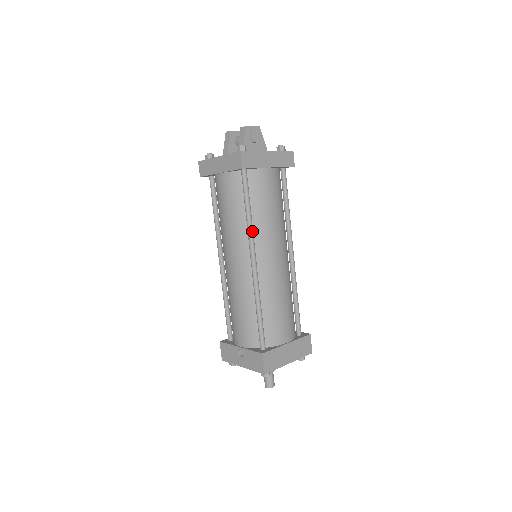
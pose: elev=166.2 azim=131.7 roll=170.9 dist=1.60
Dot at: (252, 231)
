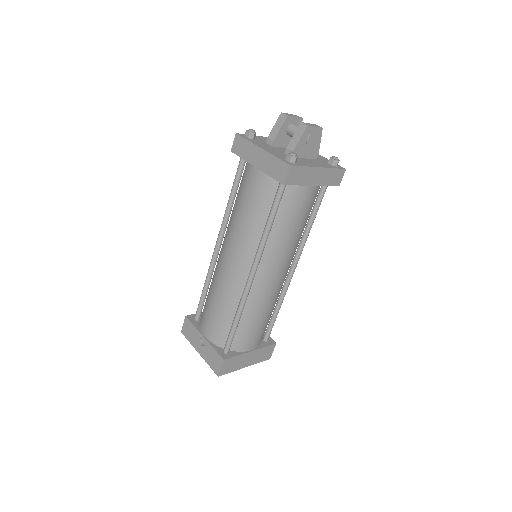
Dot at: (264, 247)
